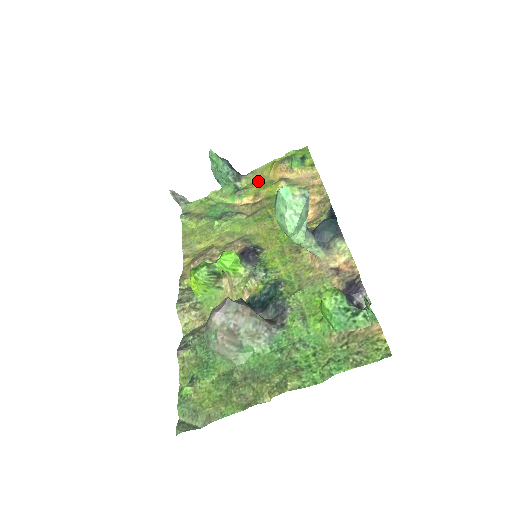
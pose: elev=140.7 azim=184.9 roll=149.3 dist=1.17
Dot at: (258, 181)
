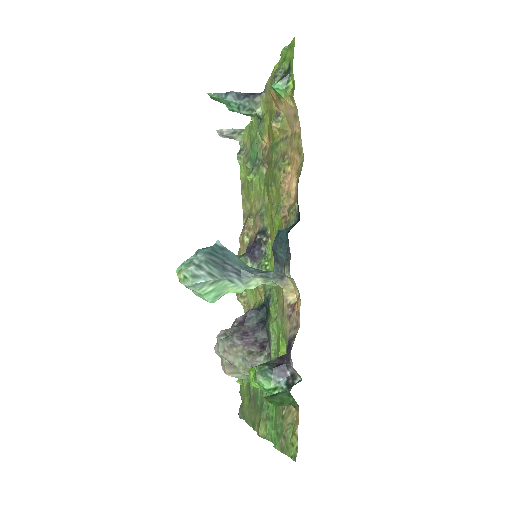
Dot at: (268, 108)
